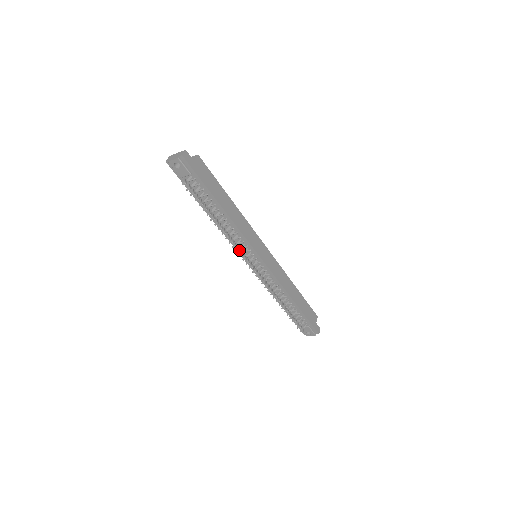
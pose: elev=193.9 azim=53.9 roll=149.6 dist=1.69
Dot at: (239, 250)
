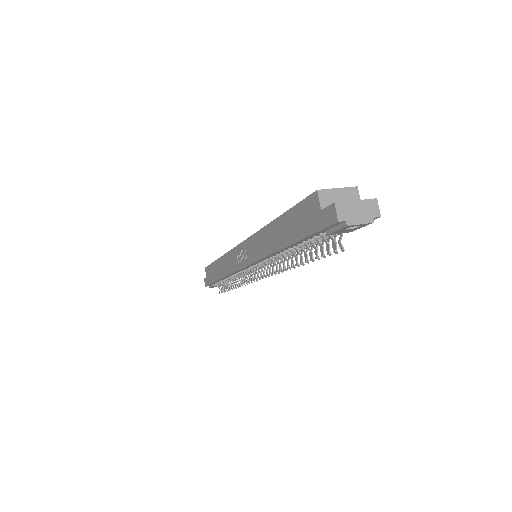
Dot at: occluded
